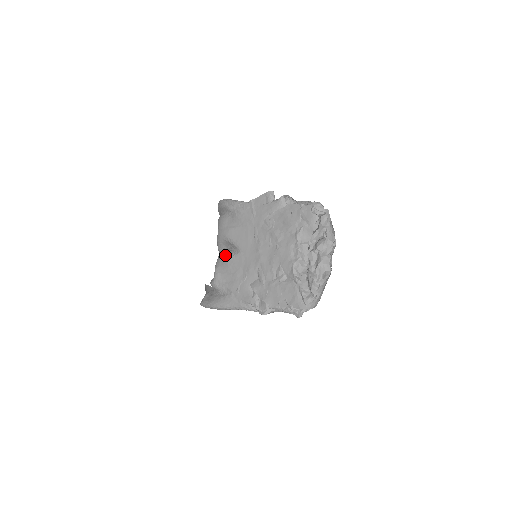
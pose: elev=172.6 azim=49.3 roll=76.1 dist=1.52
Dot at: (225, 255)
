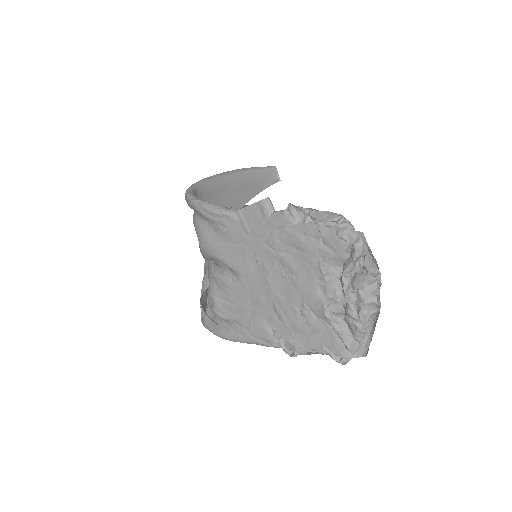
Dot at: (220, 279)
